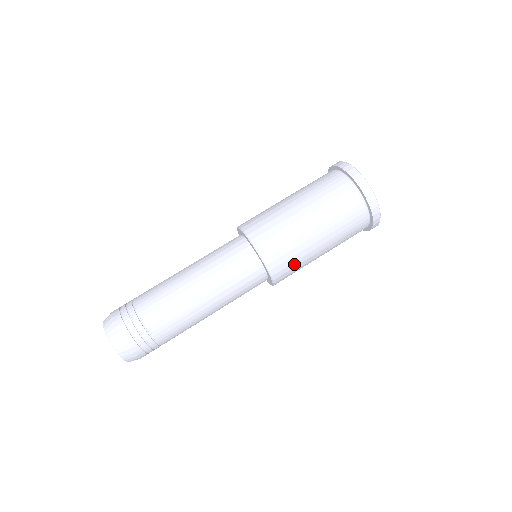
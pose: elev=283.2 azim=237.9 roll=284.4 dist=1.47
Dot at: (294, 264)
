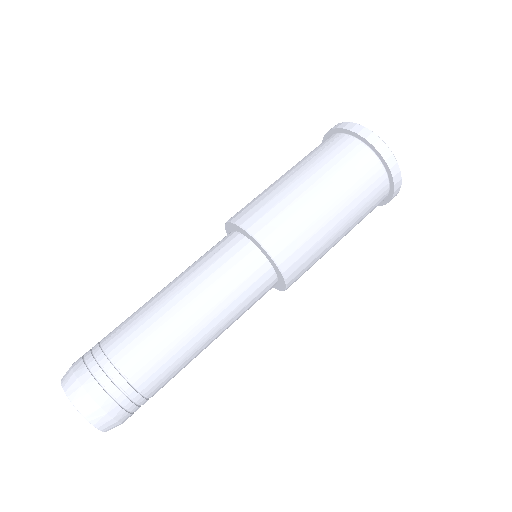
Dot at: (310, 267)
